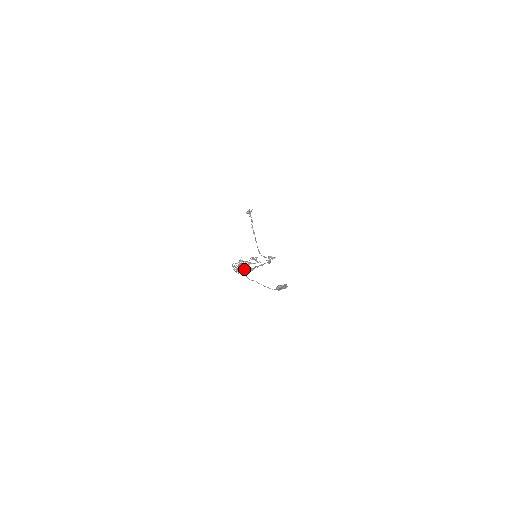
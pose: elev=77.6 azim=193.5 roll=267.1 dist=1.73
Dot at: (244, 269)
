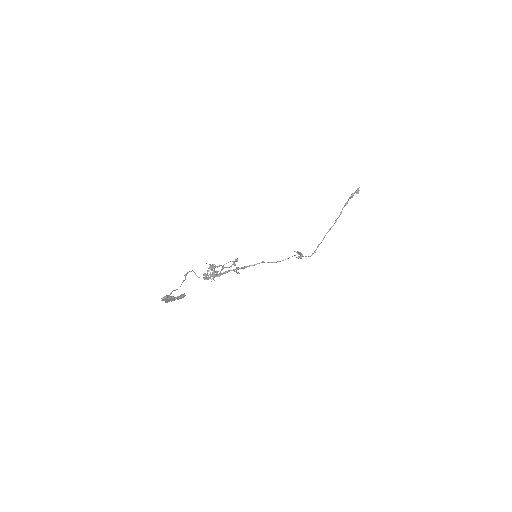
Dot at: (206, 276)
